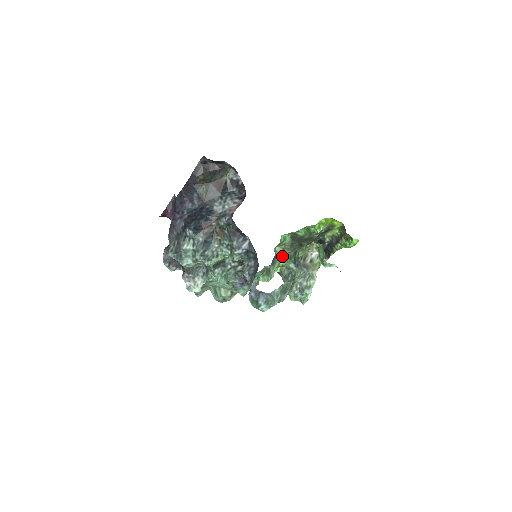
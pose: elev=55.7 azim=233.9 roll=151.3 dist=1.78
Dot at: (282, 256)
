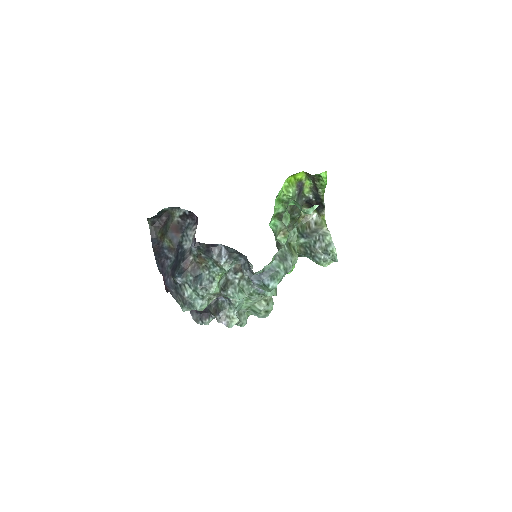
Dot at: occluded
